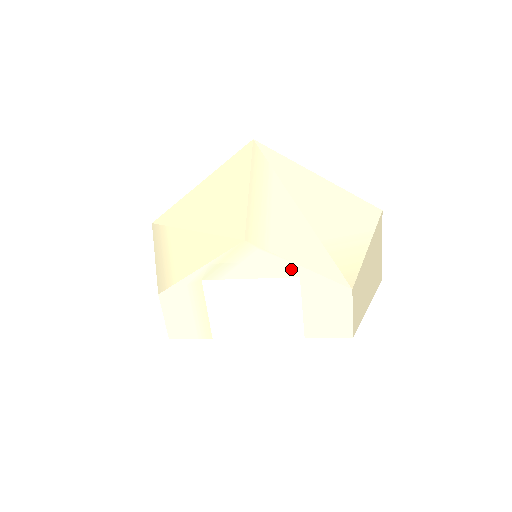
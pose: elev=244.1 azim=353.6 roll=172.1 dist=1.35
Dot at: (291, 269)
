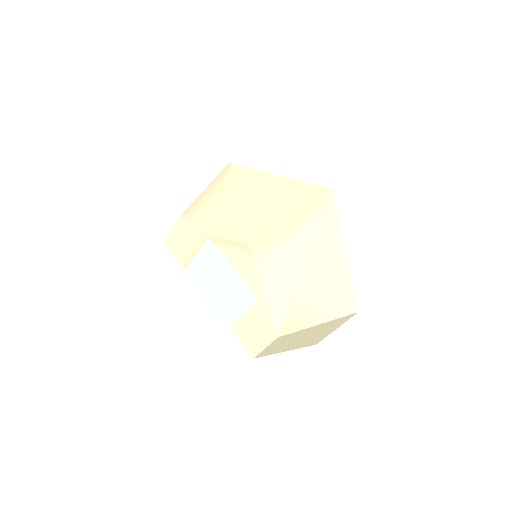
Dot at: (259, 290)
